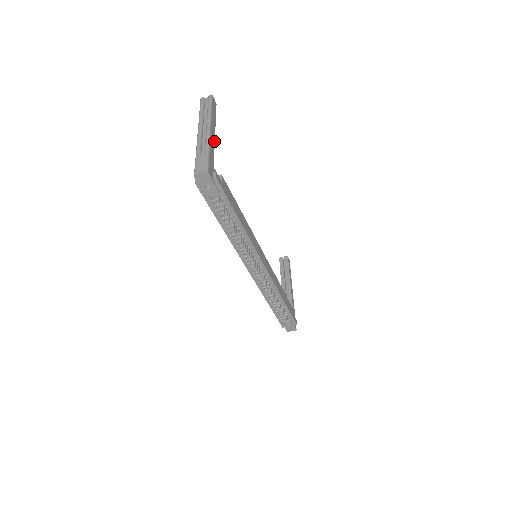
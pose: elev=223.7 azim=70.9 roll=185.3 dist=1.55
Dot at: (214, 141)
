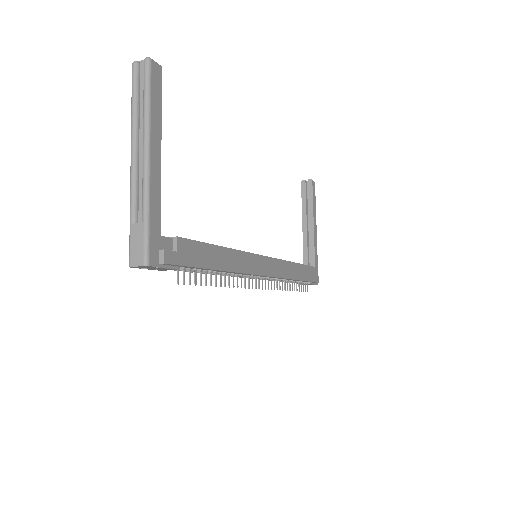
Dot at: (159, 172)
